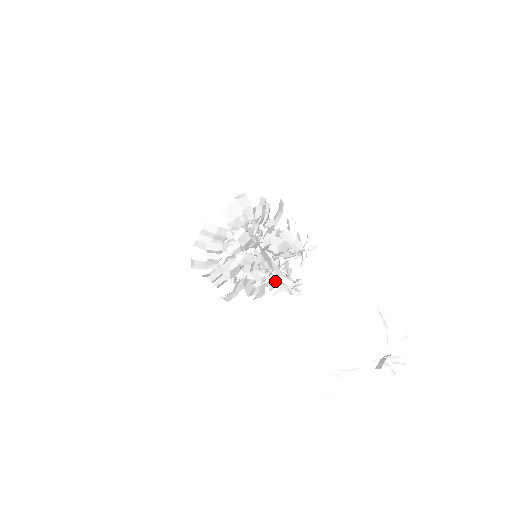
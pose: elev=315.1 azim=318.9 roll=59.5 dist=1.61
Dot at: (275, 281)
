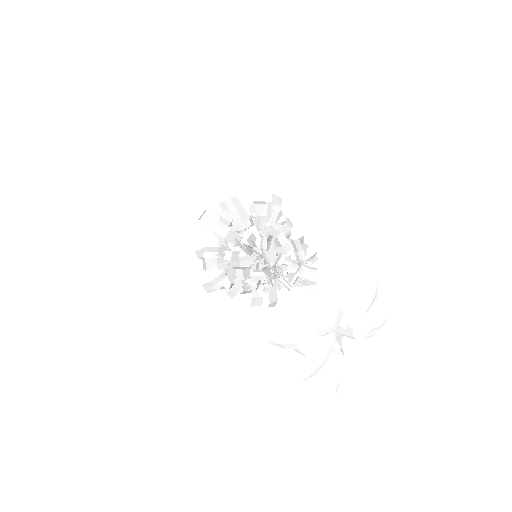
Dot at: occluded
